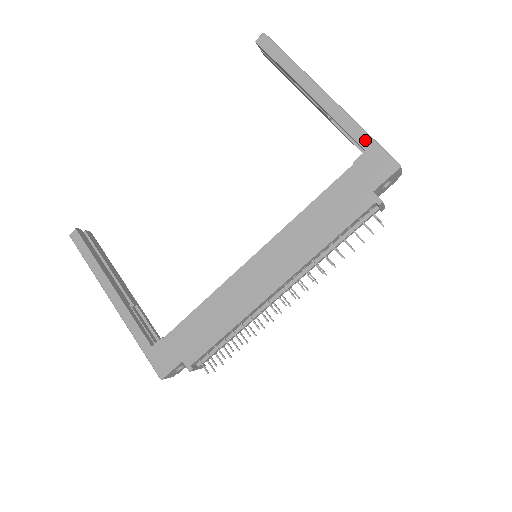
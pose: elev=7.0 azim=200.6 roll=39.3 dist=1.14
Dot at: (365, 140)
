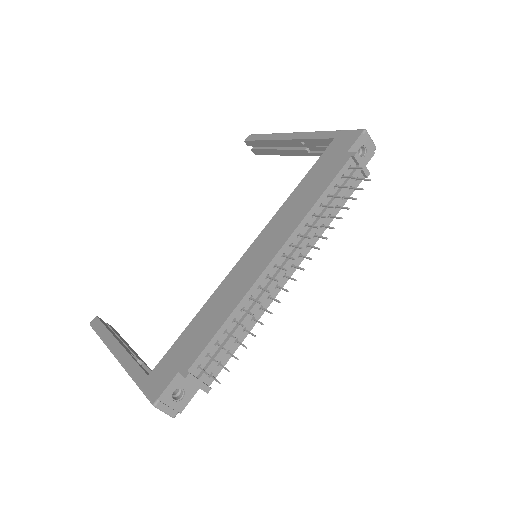
Dot at: (332, 134)
